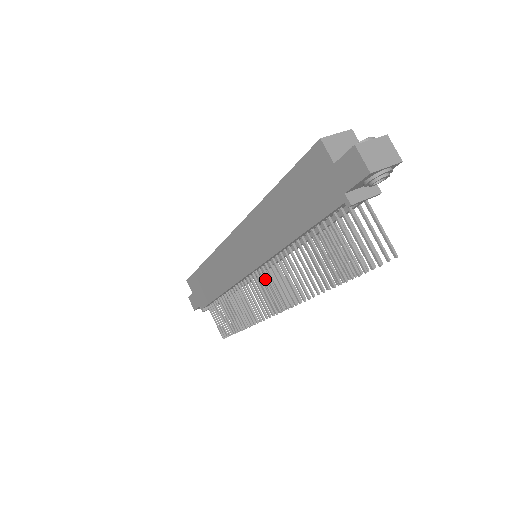
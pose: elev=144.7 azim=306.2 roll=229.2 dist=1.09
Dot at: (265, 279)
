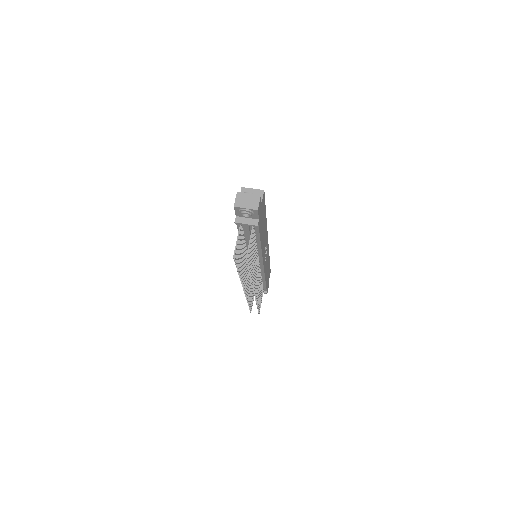
Dot at: occluded
